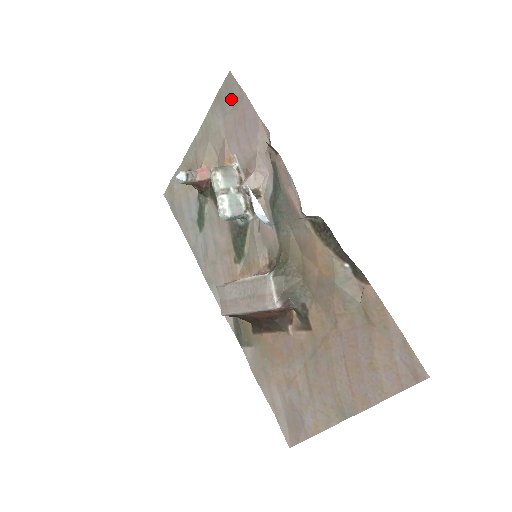
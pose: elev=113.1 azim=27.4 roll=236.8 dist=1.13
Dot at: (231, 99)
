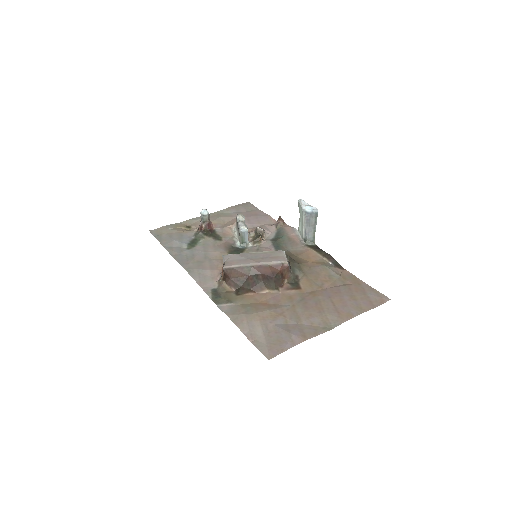
Dot at: (246, 209)
